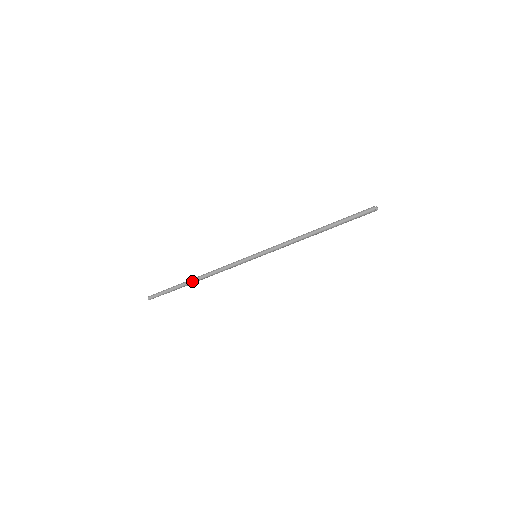
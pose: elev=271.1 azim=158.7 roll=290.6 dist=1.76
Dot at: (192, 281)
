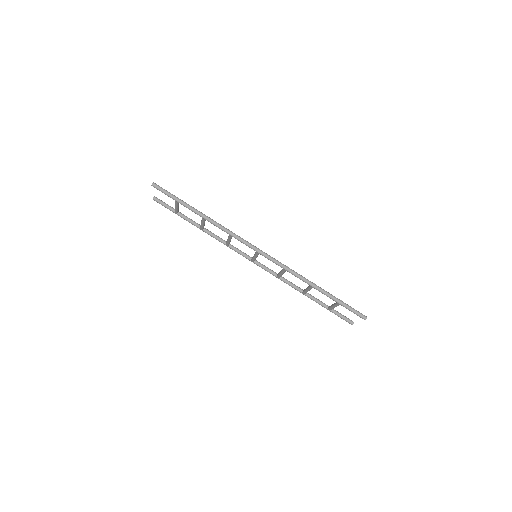
Dot at: (201, 214)
